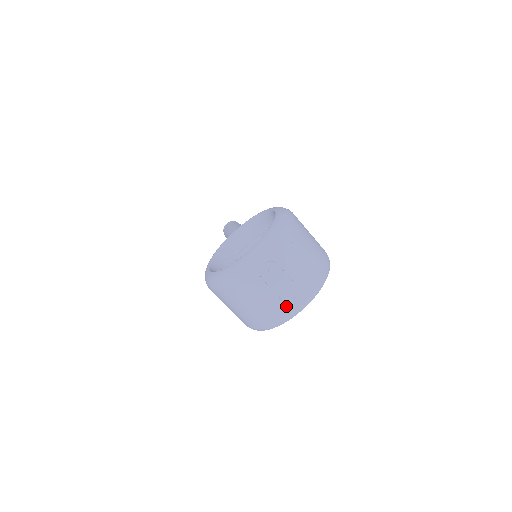
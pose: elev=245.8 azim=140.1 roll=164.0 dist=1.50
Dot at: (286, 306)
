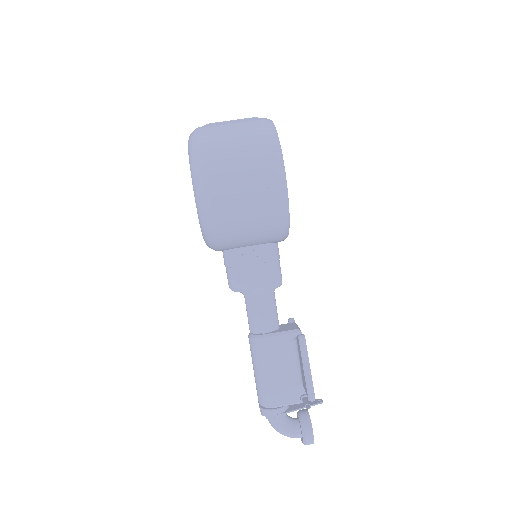
Dot at: occluded
